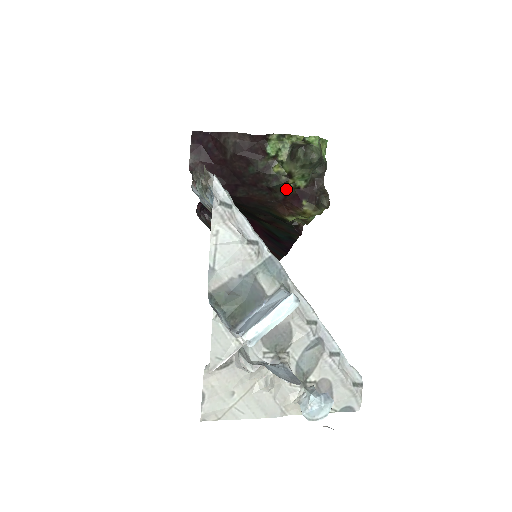
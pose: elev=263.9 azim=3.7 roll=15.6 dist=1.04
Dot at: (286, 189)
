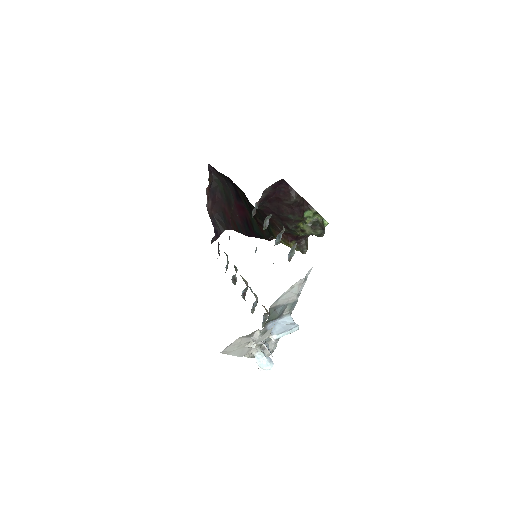
Dot at: (294, 232)
